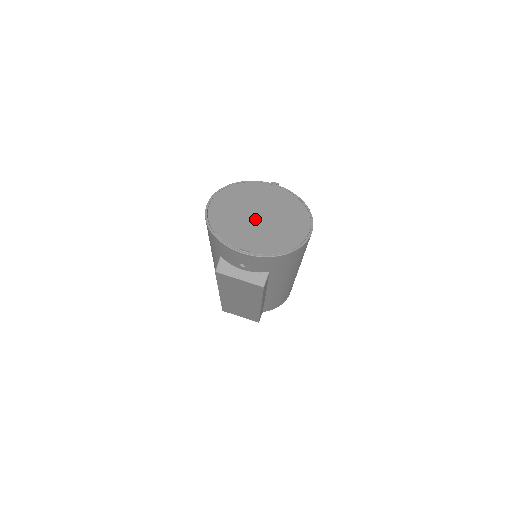
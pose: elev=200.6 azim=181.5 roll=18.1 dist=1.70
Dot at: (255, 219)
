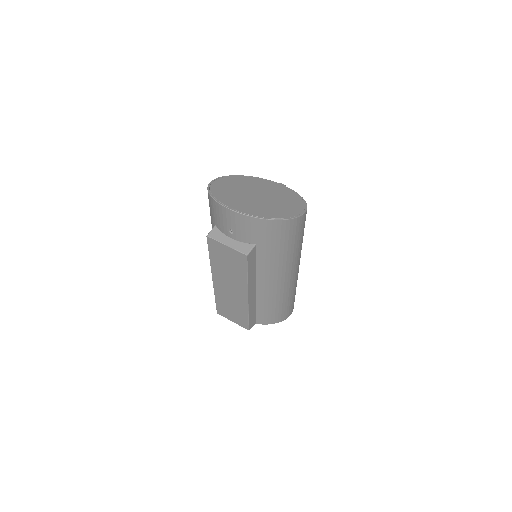
Dot at: (252, 196)
